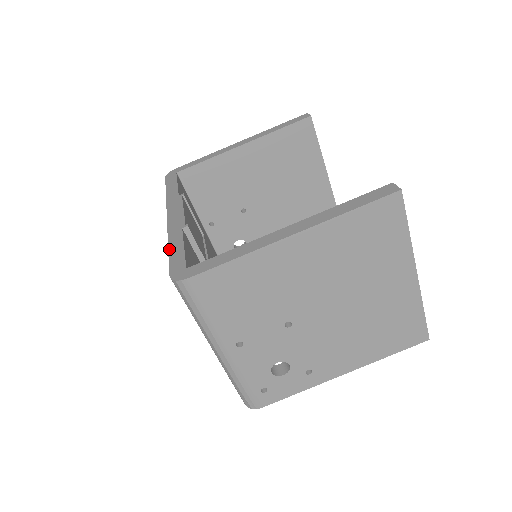
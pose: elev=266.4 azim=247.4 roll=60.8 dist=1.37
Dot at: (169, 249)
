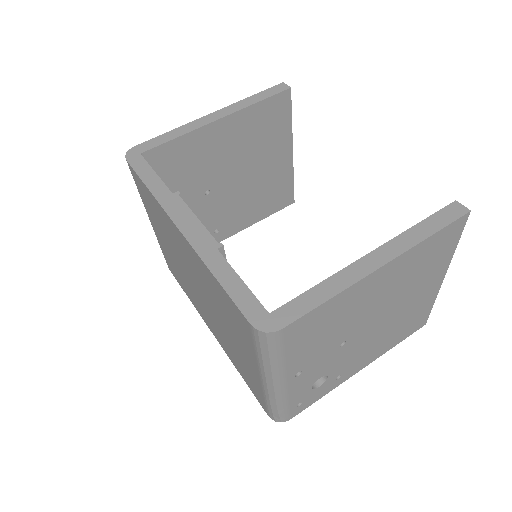
Dot at: (221, 283)
